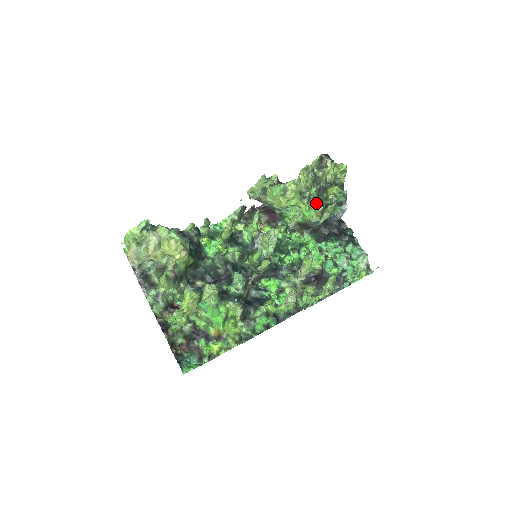
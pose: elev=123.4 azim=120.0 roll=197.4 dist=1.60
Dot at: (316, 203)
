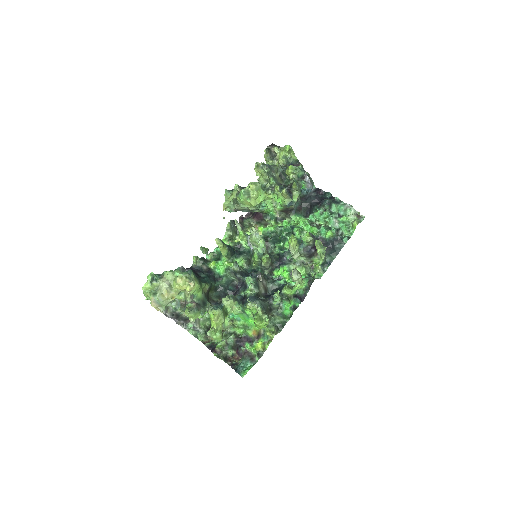
Dot at: (279, 189)
